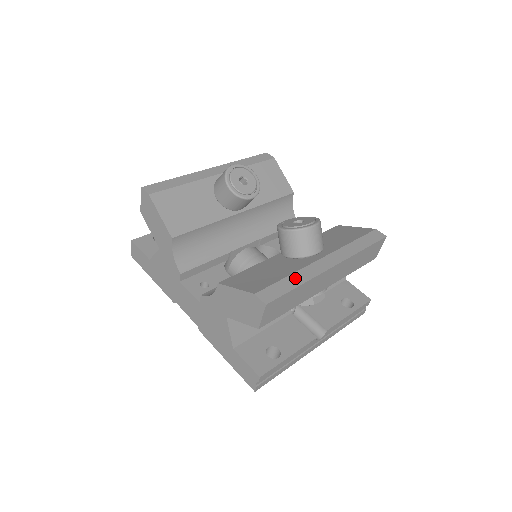
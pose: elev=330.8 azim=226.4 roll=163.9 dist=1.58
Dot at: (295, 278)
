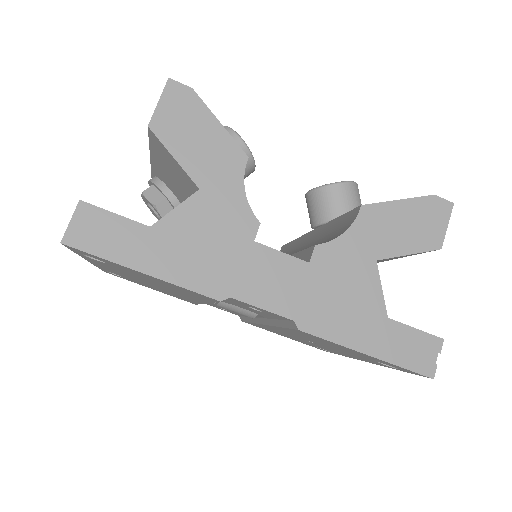
Dot at: occluded
